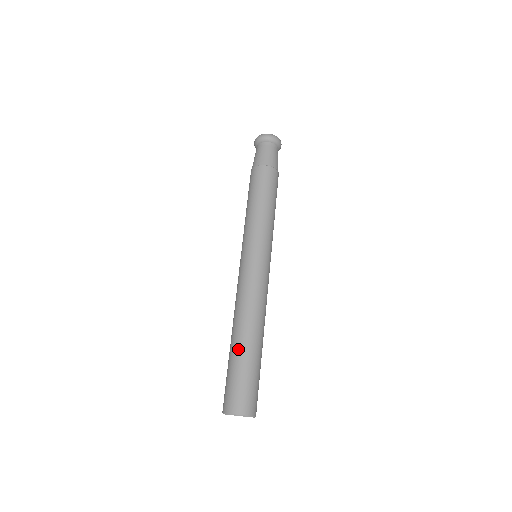
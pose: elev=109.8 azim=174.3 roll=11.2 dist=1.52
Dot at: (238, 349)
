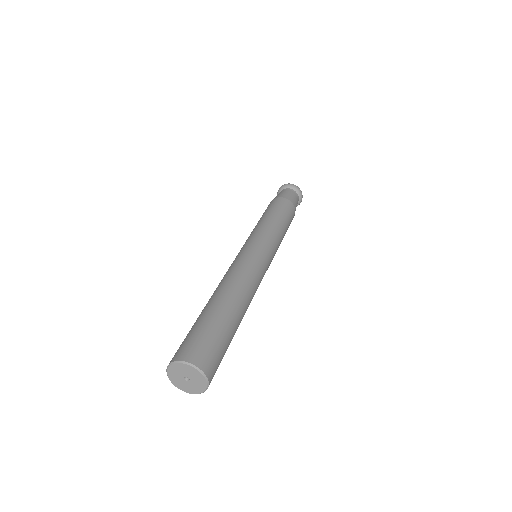
Dot at: (206, 308)
